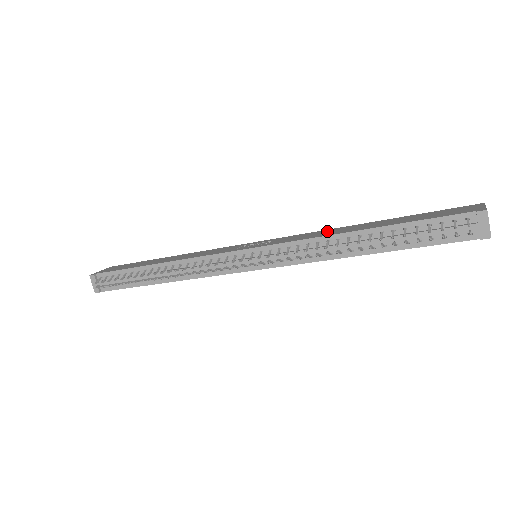
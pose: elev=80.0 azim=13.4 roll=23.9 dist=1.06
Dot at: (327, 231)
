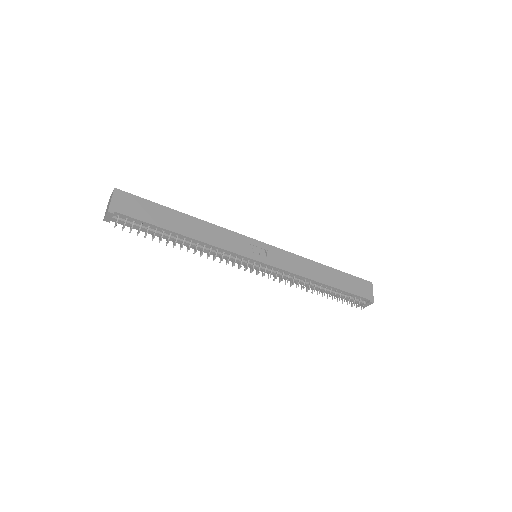
Dot at: (304, 264)
